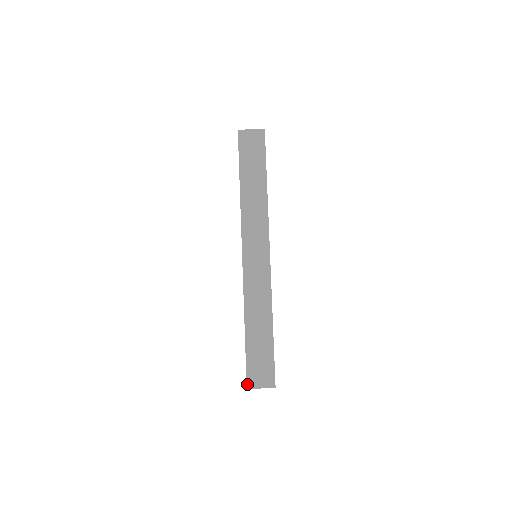
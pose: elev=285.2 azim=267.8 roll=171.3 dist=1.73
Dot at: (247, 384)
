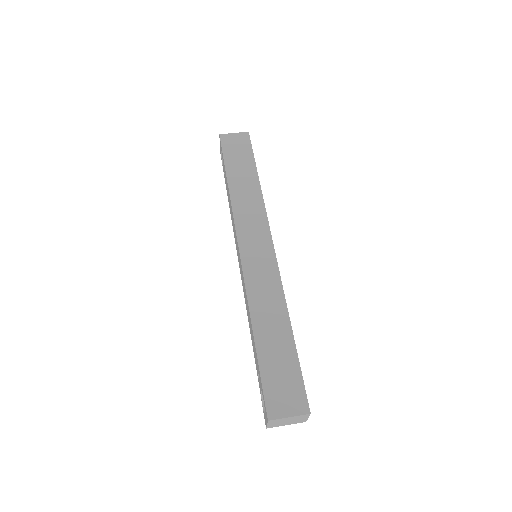
Dot at: (267, 413)
